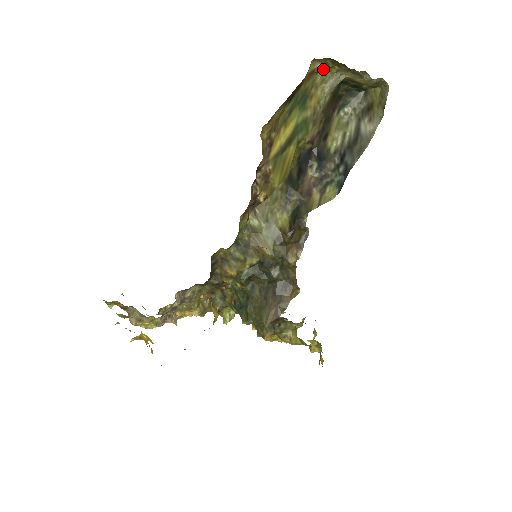
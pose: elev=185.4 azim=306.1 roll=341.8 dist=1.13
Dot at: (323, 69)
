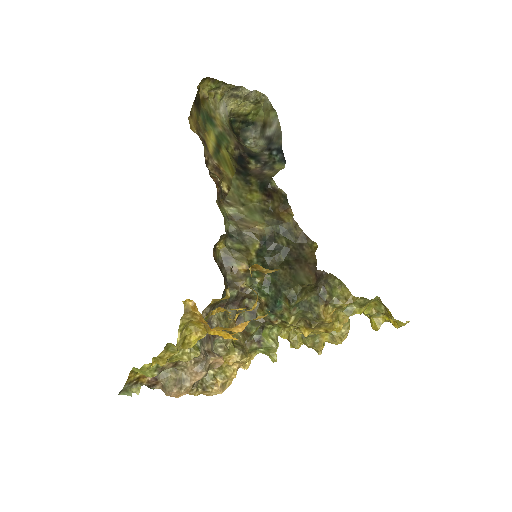
Dot at: (210, 98)
